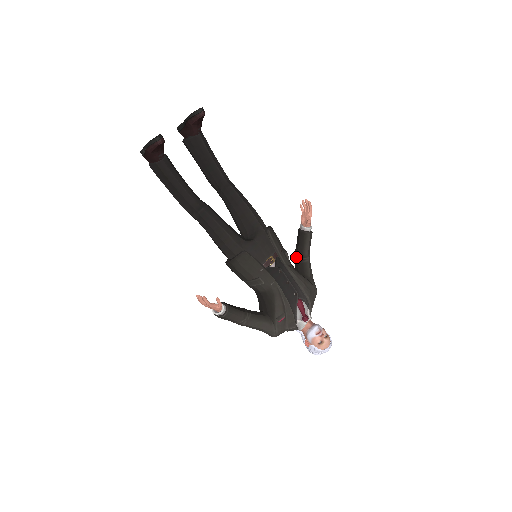
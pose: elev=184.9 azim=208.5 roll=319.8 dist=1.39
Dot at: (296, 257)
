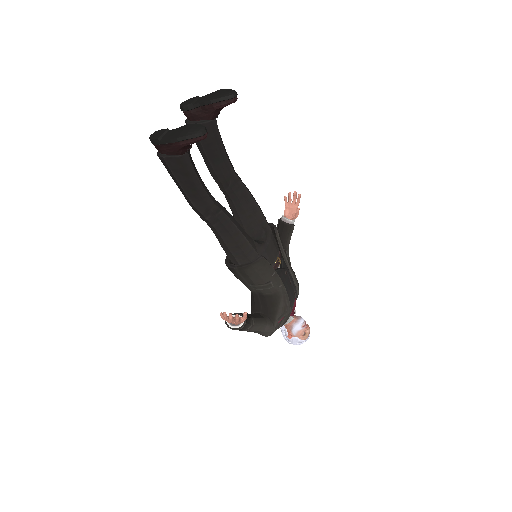
Dot at: occluded
